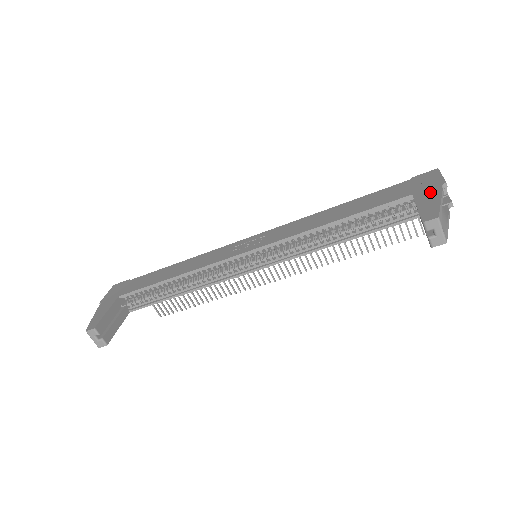
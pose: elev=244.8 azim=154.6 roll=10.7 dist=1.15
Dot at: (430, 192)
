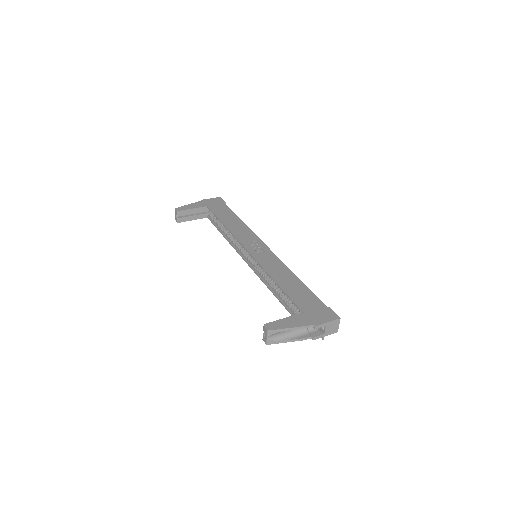
Dot at: (303, 320)
